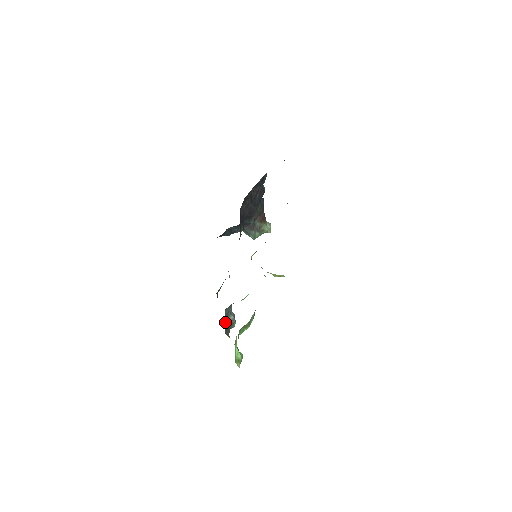
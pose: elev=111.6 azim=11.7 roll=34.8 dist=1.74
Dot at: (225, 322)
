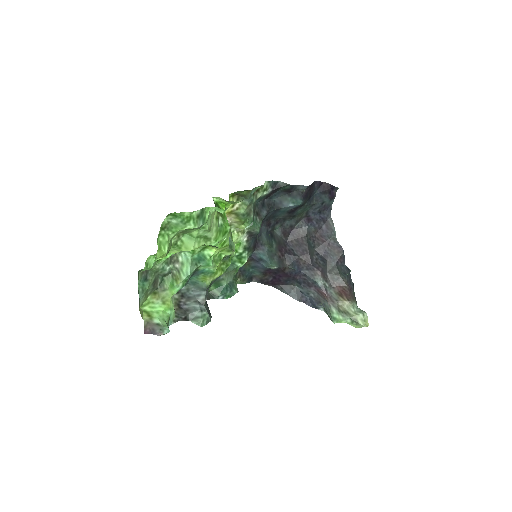
Dot at: (185, 302)
